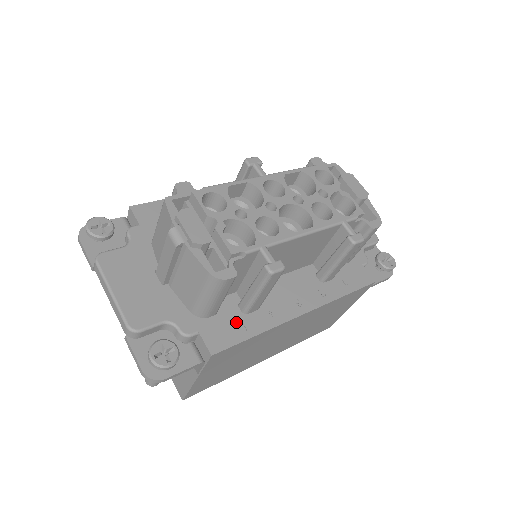
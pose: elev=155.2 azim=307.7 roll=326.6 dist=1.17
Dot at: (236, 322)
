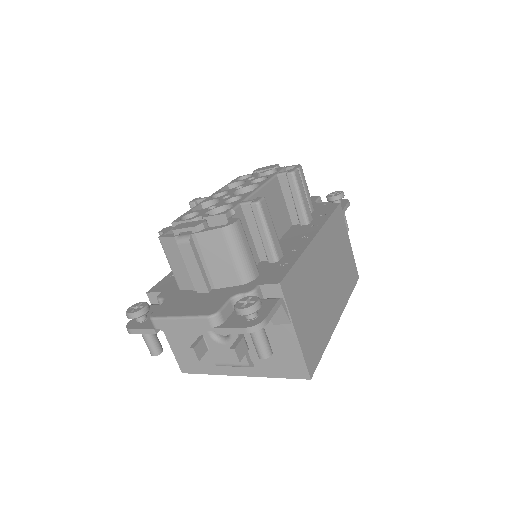
Dot at: (277, 267)
